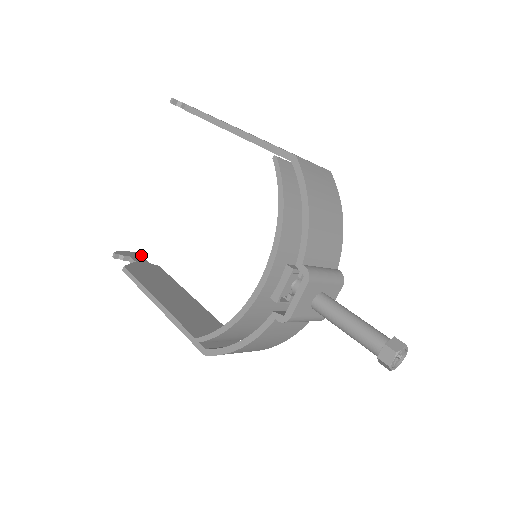
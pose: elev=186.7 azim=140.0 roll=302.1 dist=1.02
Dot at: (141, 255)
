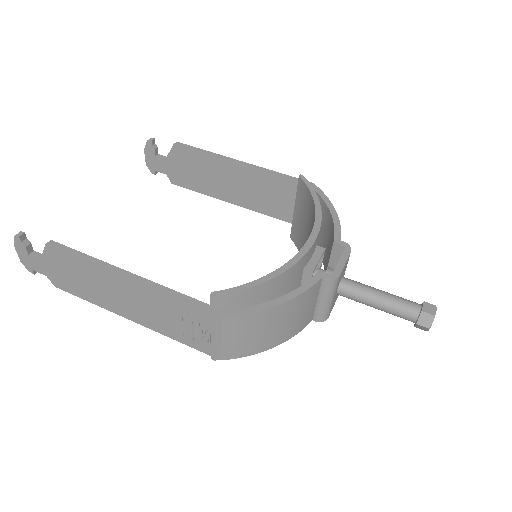
Dot at: occluded
